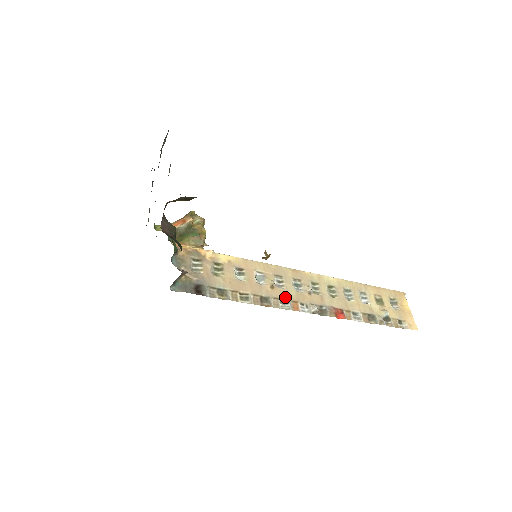
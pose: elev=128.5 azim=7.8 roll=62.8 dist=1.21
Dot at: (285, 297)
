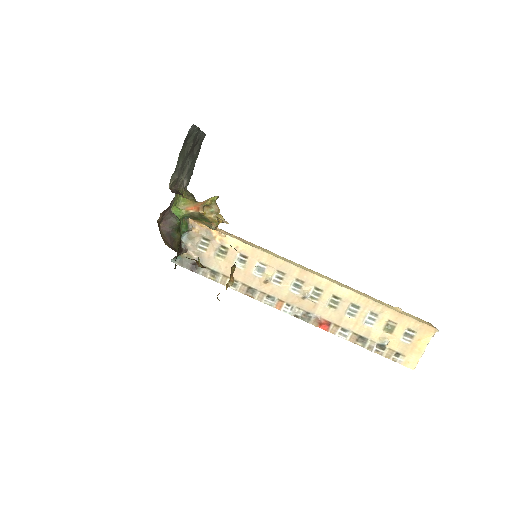
Dot at: (274, 294)
